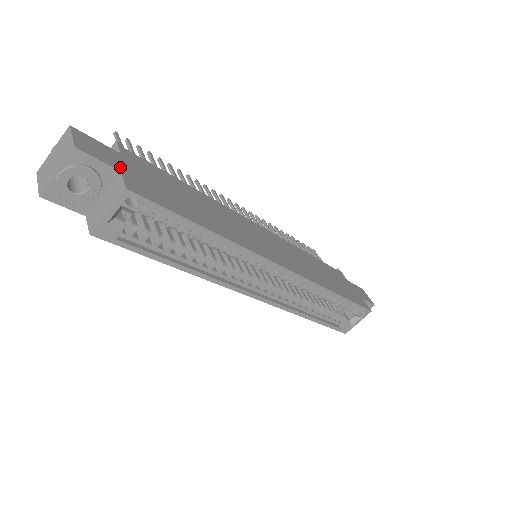
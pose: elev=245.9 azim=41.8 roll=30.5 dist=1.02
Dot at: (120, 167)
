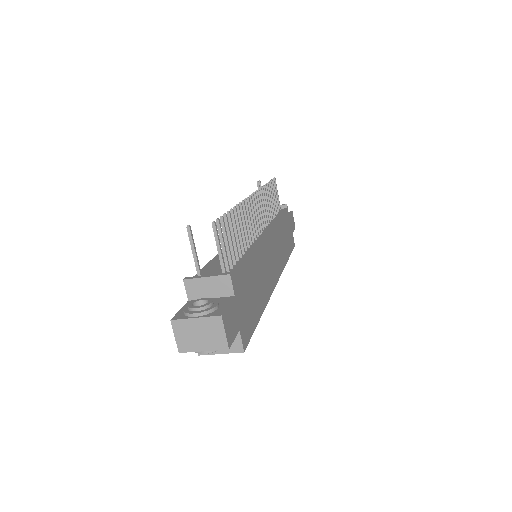
Dot at: (238, 324)
